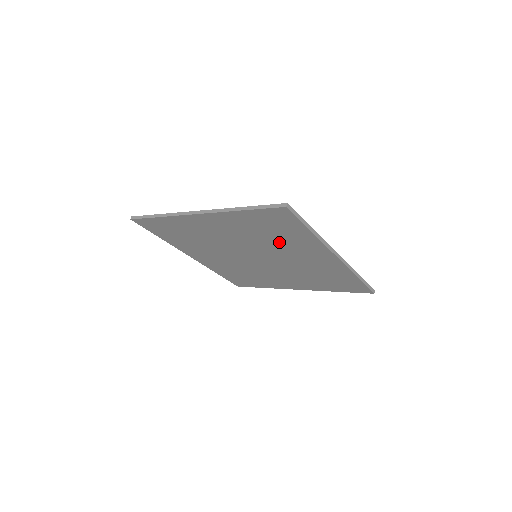
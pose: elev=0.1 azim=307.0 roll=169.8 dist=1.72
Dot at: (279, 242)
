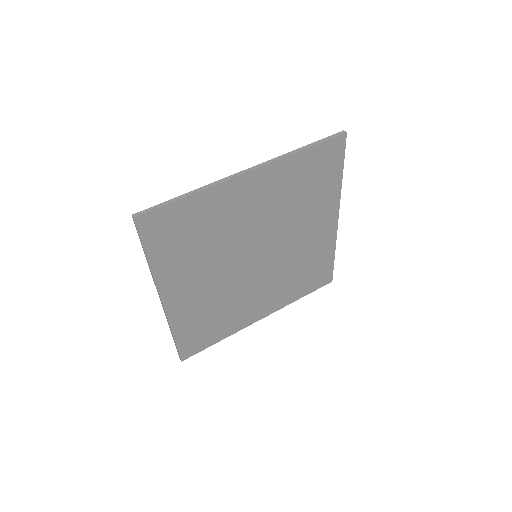
Dot at: (217, 231)
